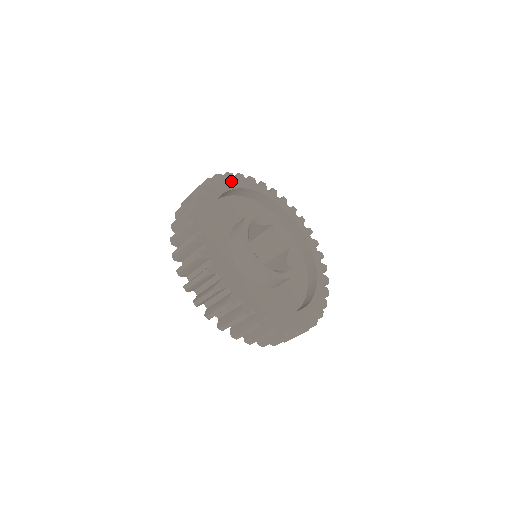
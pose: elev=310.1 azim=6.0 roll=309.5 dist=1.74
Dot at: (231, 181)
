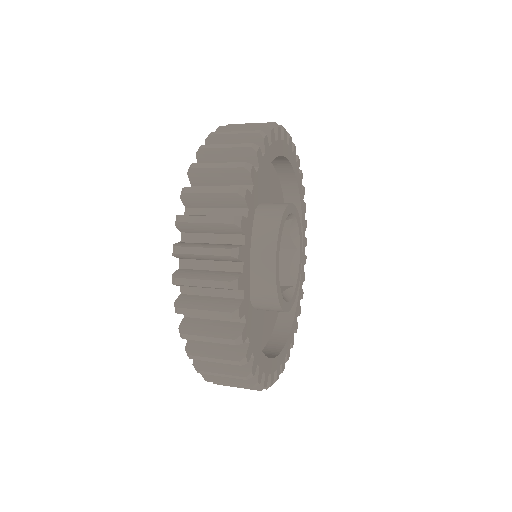
Dot at: (272, 145)
